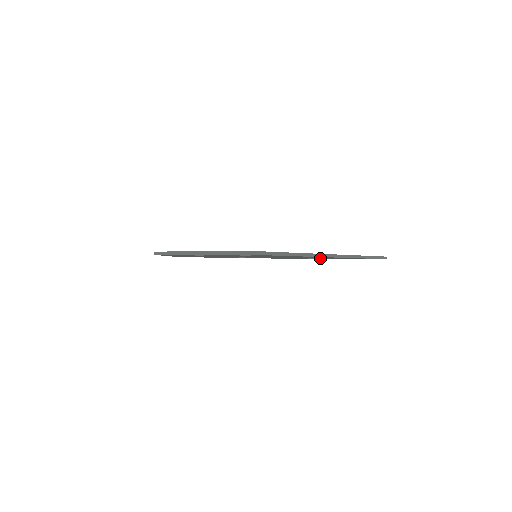
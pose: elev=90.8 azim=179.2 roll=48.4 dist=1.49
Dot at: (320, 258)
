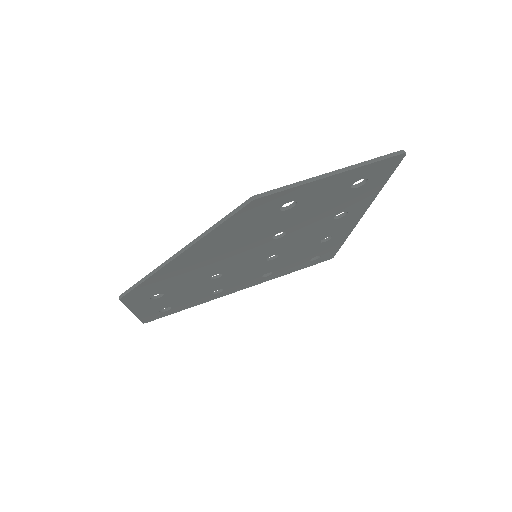
Dot at: (283, 268)
